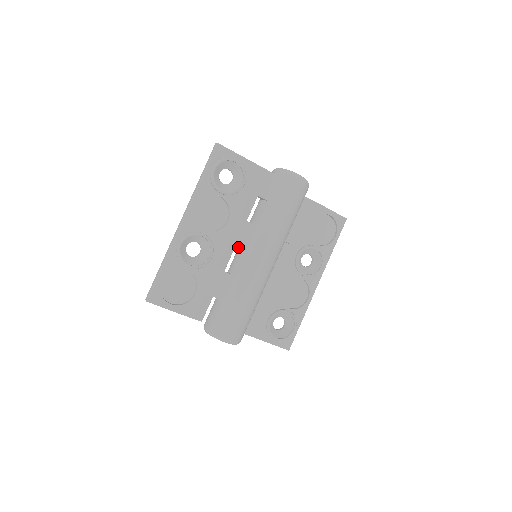
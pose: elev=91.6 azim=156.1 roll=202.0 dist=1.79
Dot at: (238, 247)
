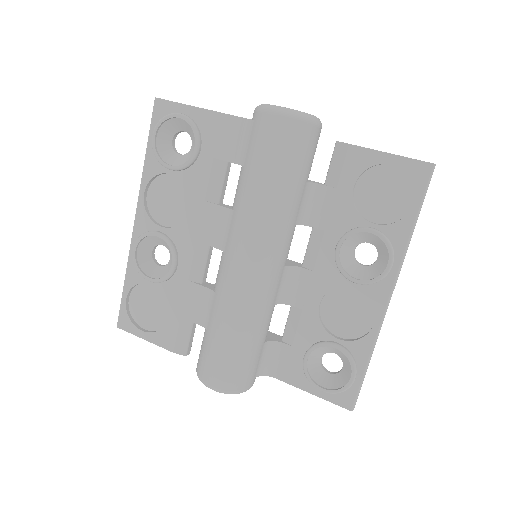
Dot at: (211, 246)
